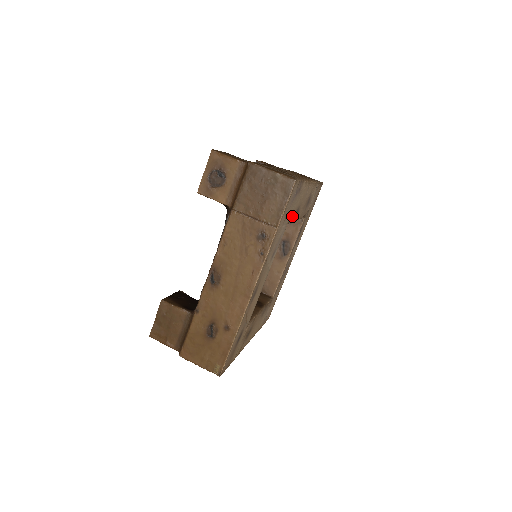
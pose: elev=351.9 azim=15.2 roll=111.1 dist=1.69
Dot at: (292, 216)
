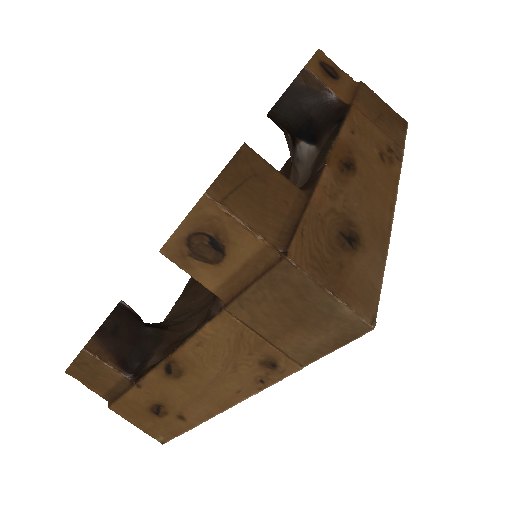
Dot at: occluded
